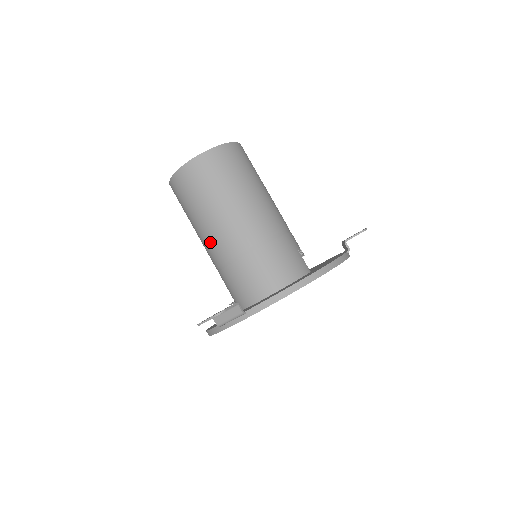
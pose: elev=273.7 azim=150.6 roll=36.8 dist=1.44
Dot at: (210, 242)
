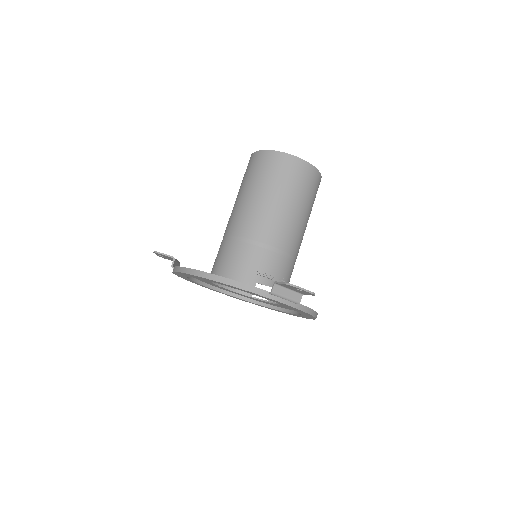
Dot at: occluded
